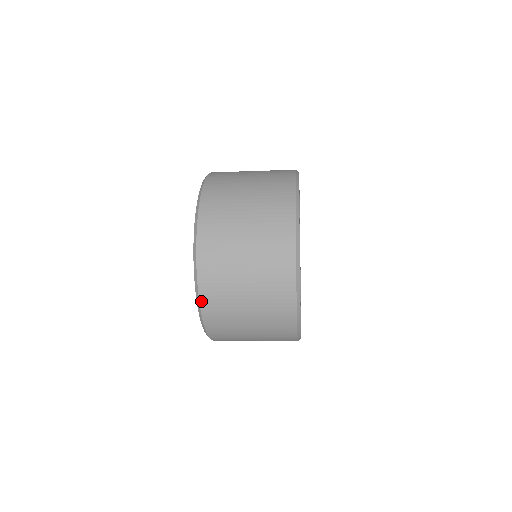
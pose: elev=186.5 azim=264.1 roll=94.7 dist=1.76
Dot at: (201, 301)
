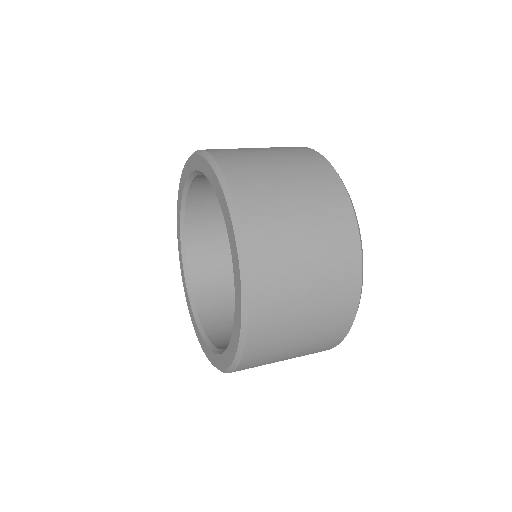
Dot at: occluded
